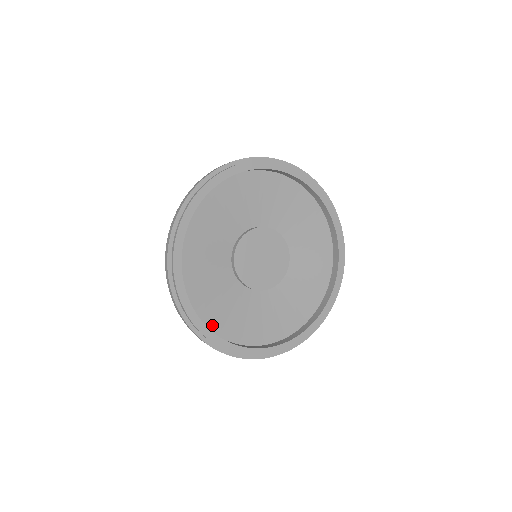
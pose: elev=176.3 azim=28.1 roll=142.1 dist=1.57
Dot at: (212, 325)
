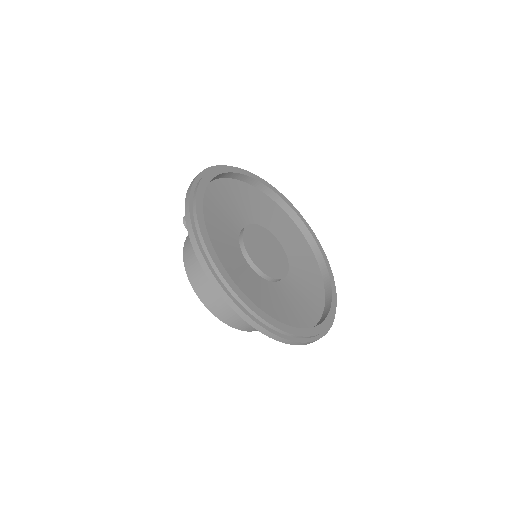
Dot at: occluded
